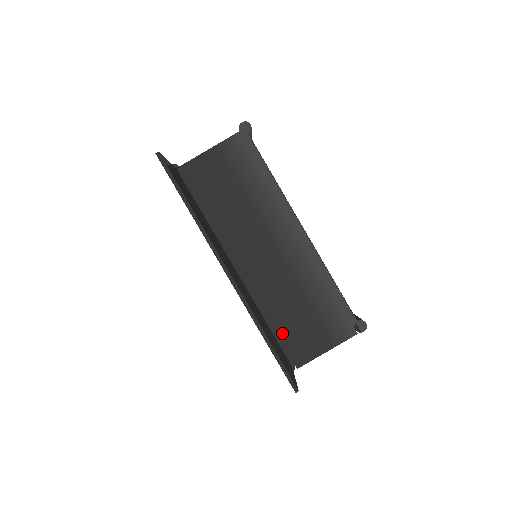
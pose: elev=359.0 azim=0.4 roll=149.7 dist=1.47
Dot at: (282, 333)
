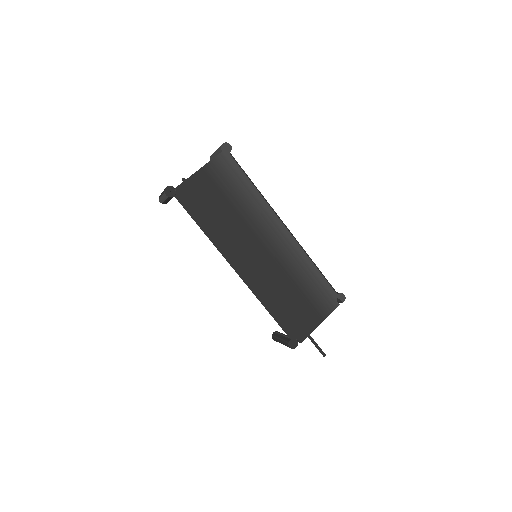
Dot at: (284, 317)
